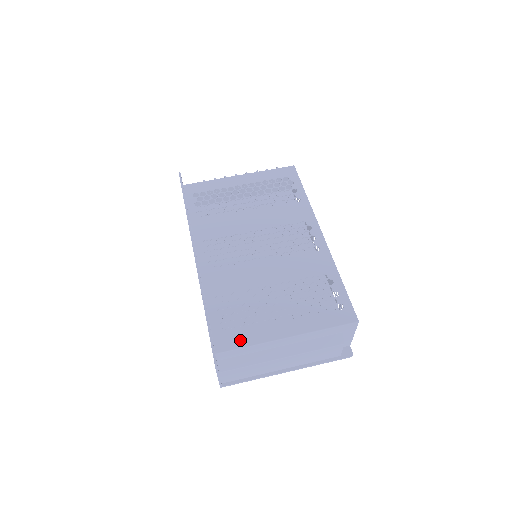
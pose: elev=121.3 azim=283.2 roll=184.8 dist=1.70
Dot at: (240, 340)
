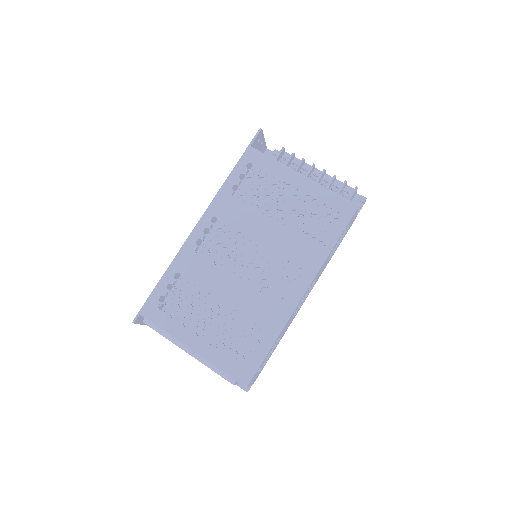
Dot at: (161, 320)
